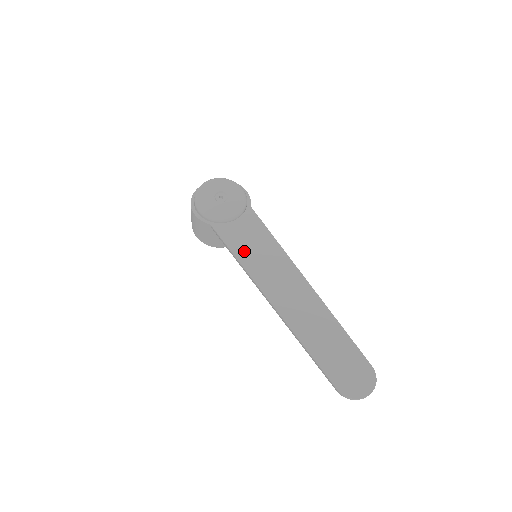
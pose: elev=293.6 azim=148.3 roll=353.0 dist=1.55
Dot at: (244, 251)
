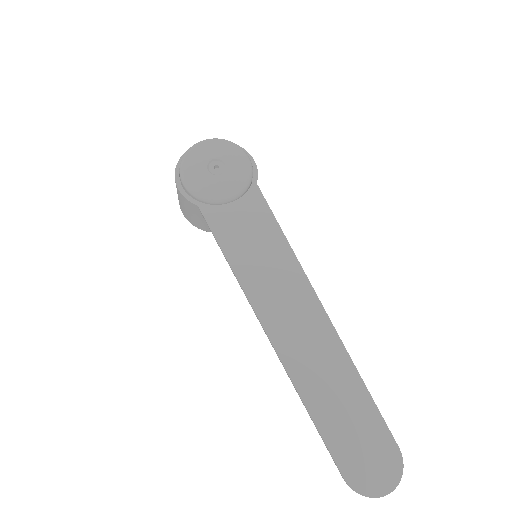
Dot at: (239, 250)
